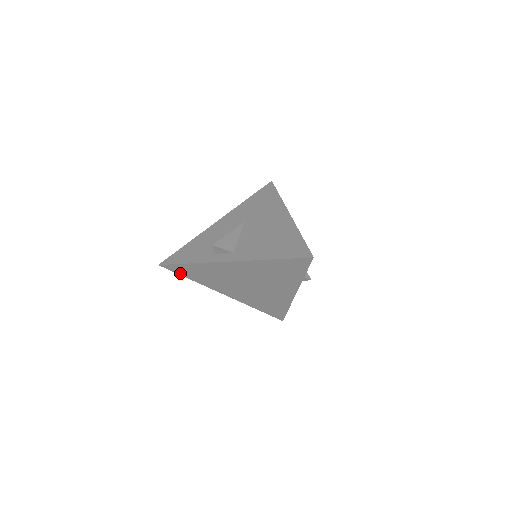
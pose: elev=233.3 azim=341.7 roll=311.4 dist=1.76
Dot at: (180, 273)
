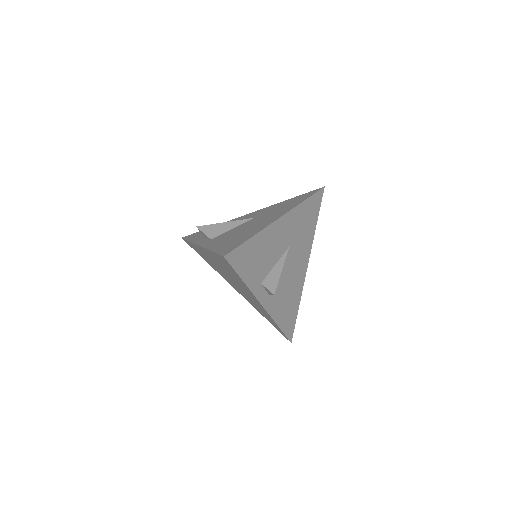
Dot at: (196, 251)
